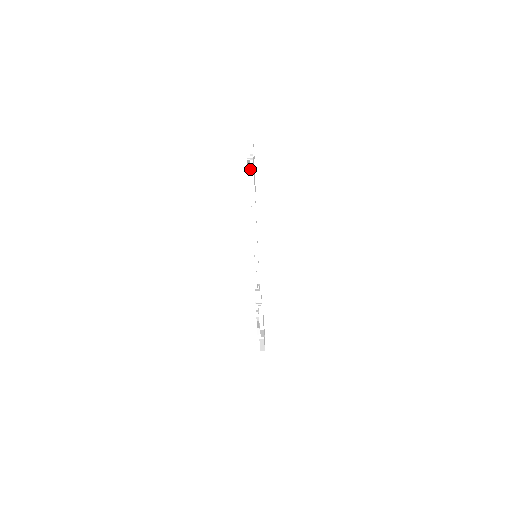
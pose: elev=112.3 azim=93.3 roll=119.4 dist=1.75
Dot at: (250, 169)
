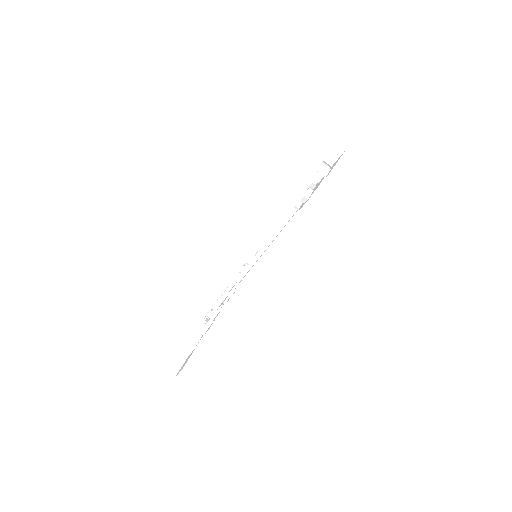
Dot at: (312, 183)
